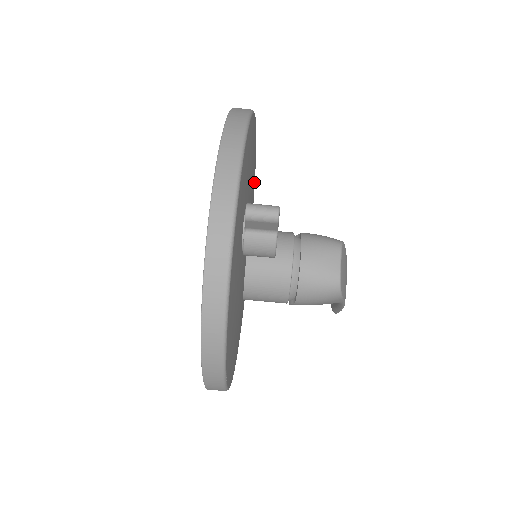
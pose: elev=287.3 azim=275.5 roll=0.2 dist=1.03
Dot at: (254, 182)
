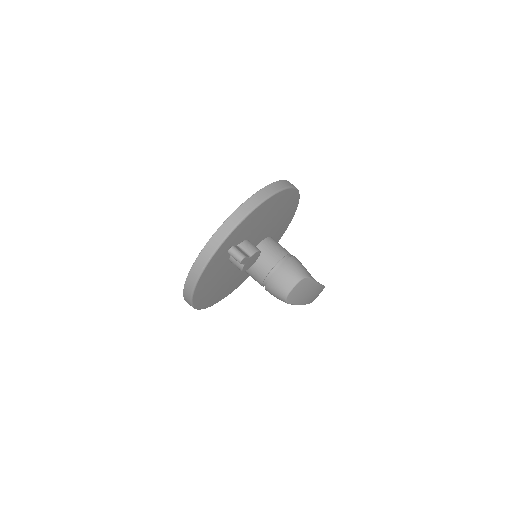
Dot at: (291, 209)
